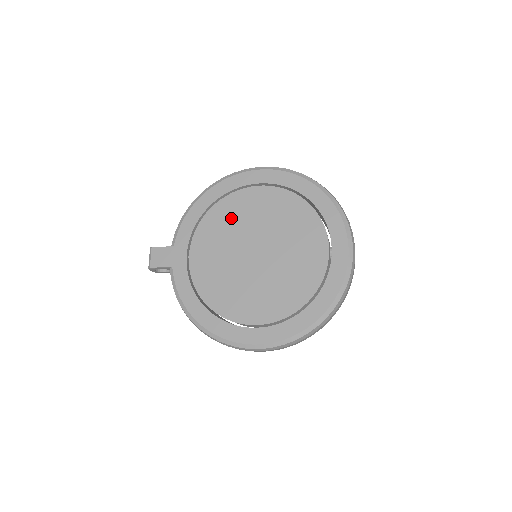
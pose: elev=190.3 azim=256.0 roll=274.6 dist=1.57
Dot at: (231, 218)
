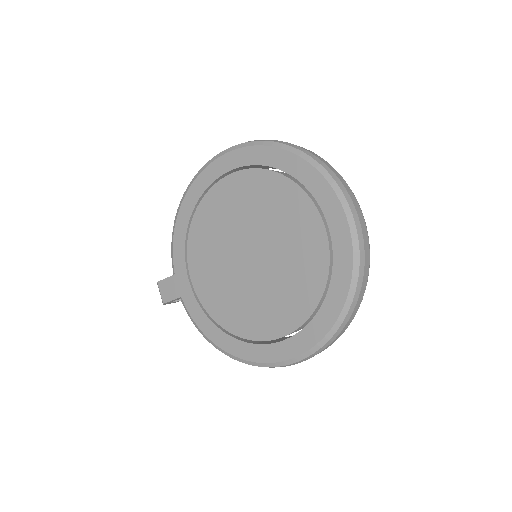
Dot at: (214, 224)
